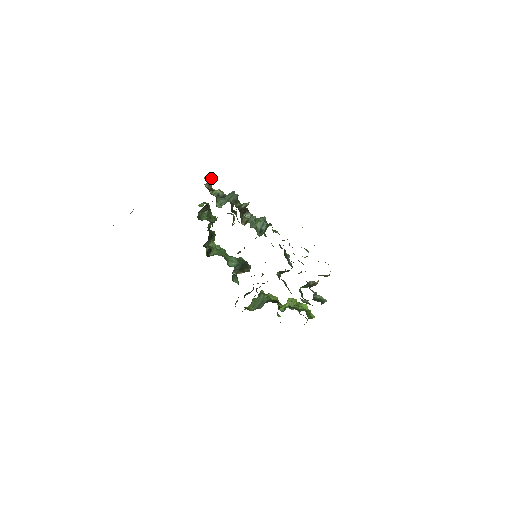
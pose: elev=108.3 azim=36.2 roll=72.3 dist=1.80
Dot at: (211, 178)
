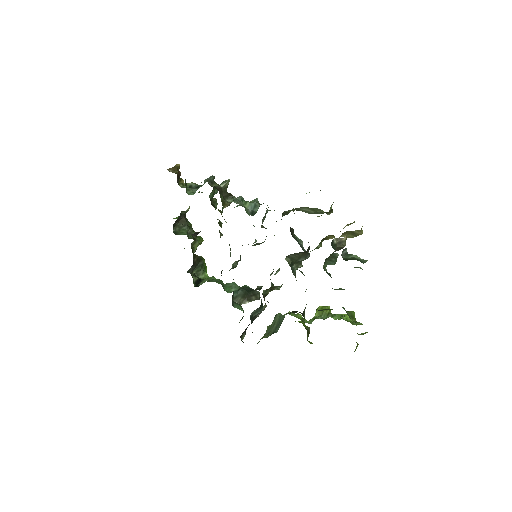
Dot at: (176, 164)
